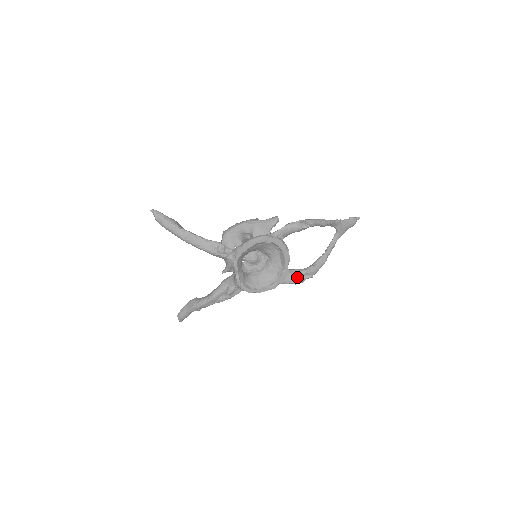
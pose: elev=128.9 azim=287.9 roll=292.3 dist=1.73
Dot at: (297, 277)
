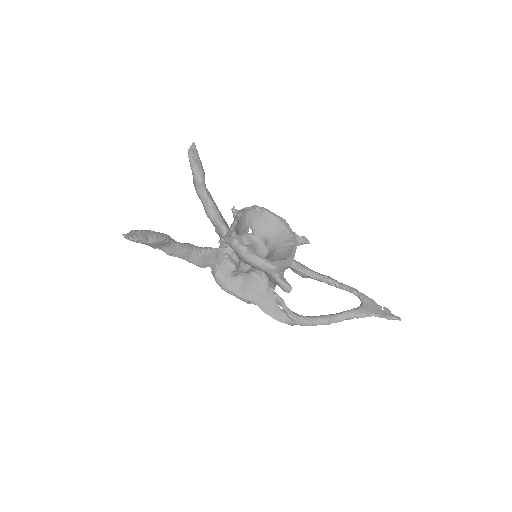
Dot at: occluded
